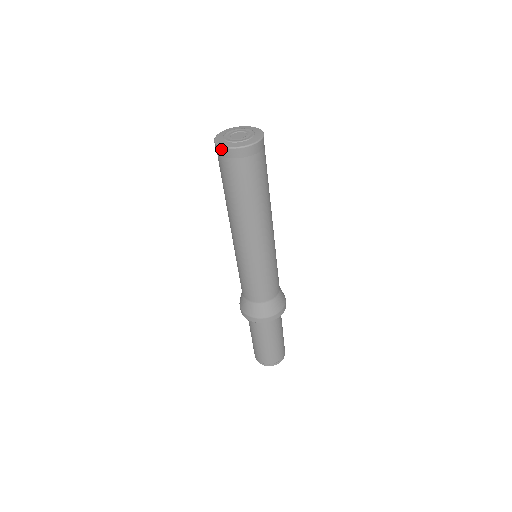
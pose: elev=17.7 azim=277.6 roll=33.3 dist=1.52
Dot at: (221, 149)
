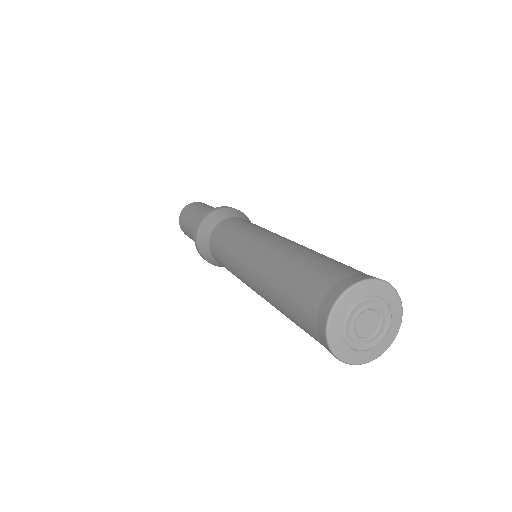
Dot at: (335, 357)
